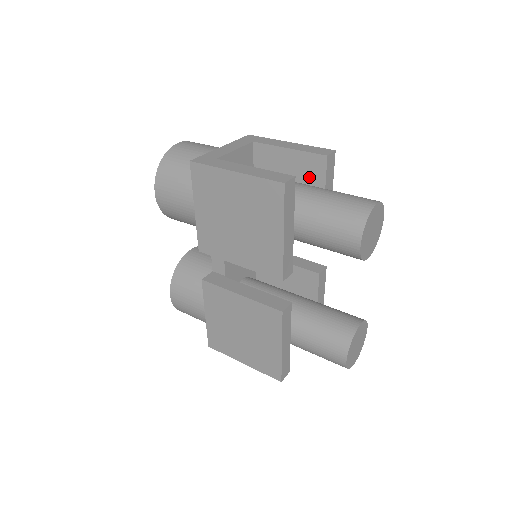
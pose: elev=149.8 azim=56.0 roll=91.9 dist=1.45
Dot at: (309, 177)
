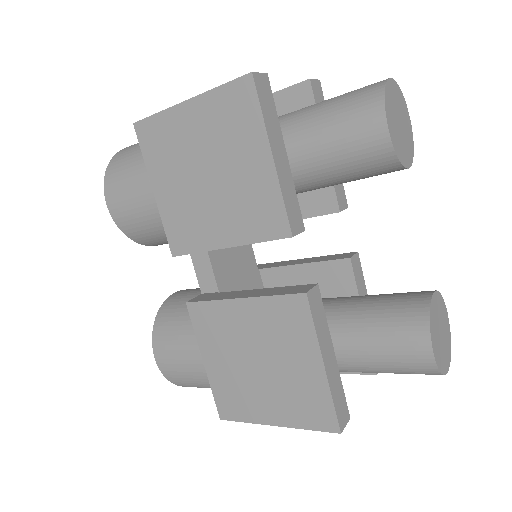
Dot at: occluded
